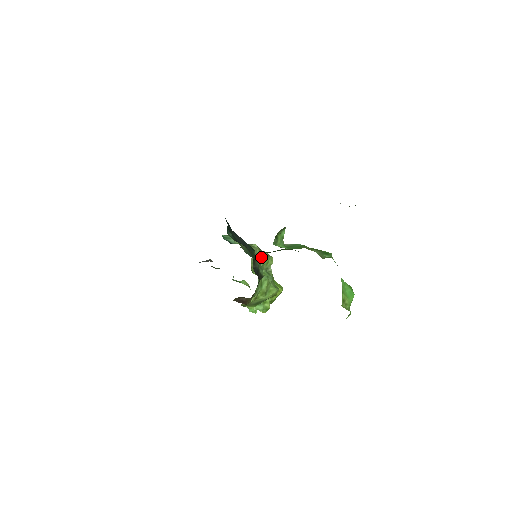
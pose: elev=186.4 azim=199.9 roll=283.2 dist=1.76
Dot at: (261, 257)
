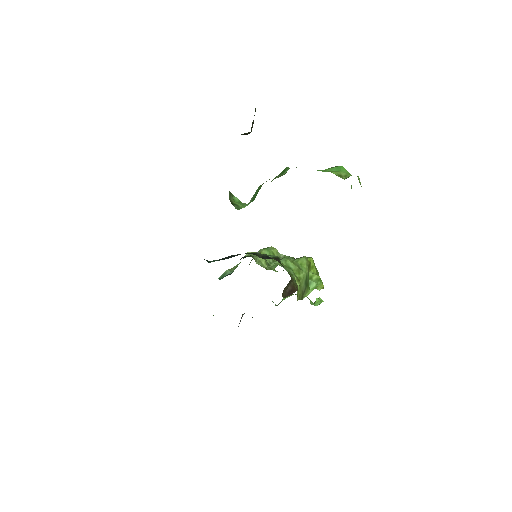
Dot at: occluded
